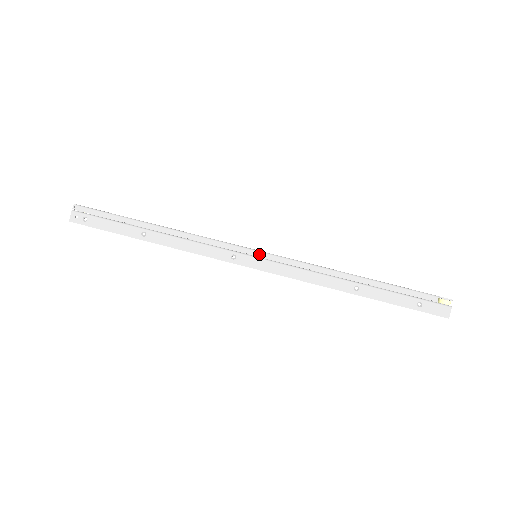
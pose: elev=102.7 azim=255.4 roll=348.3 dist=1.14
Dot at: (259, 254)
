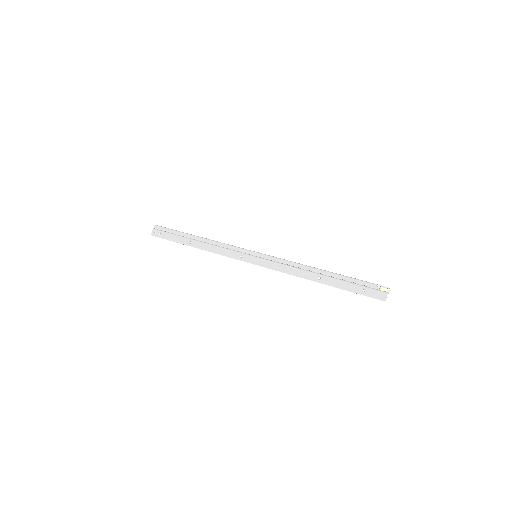
Dot at: (256, 254)
